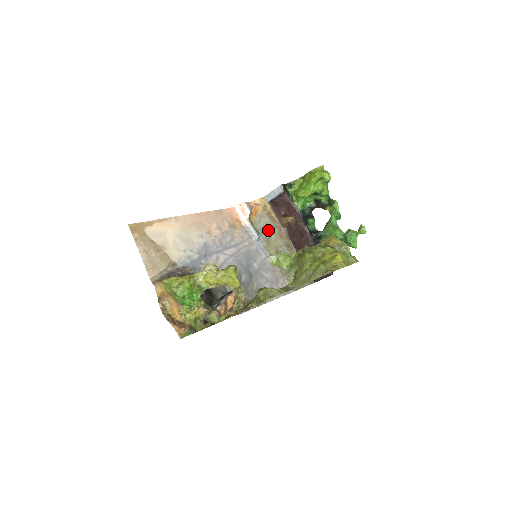
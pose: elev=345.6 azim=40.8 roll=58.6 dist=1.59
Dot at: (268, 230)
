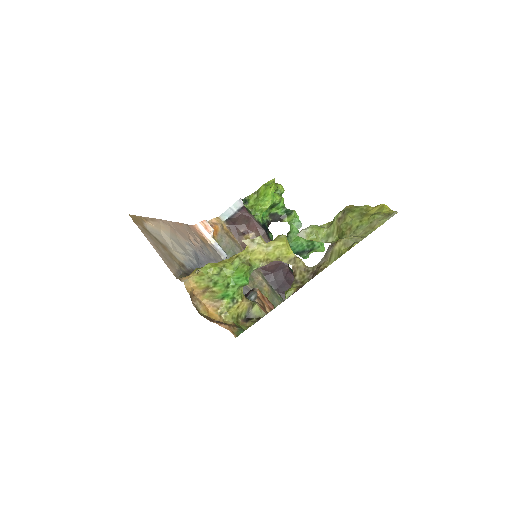
Dot at: (231, 249)
